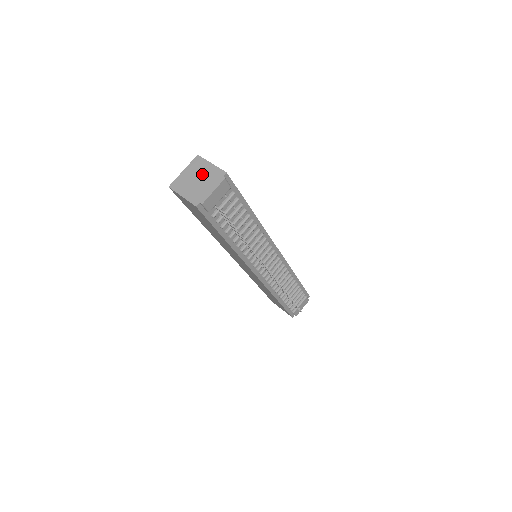
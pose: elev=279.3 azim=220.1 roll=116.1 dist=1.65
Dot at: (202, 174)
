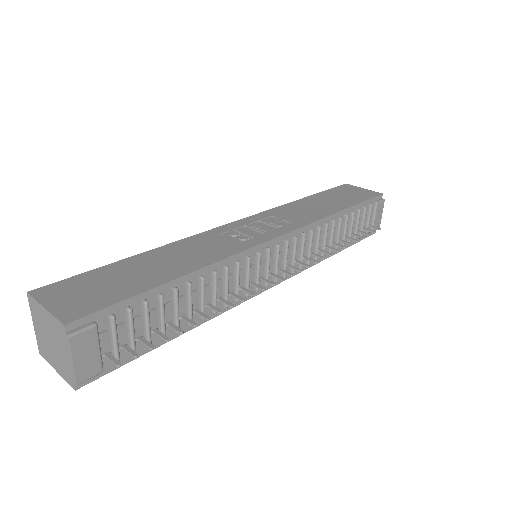
Dot at: (48, 330)
